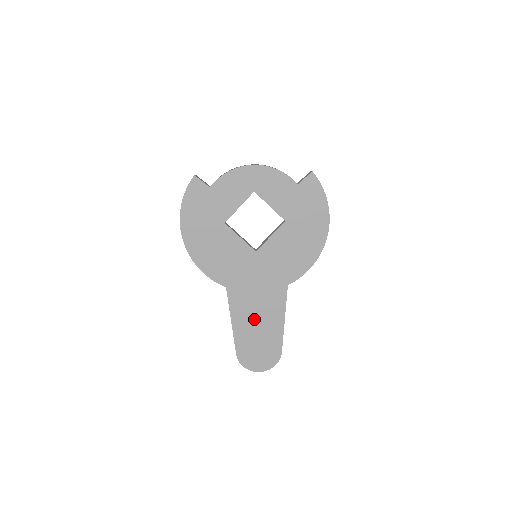
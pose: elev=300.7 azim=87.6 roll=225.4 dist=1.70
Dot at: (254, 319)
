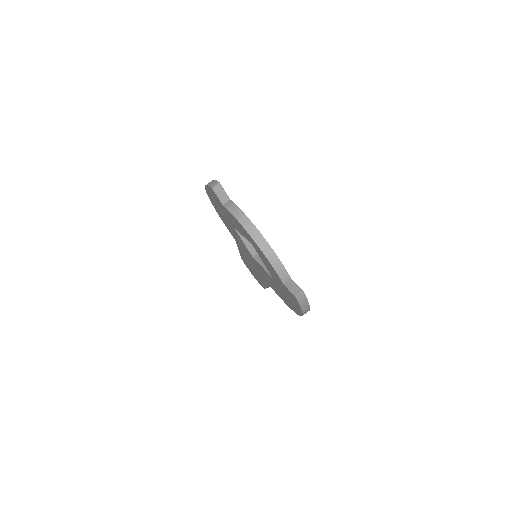
Dot at: occluded
